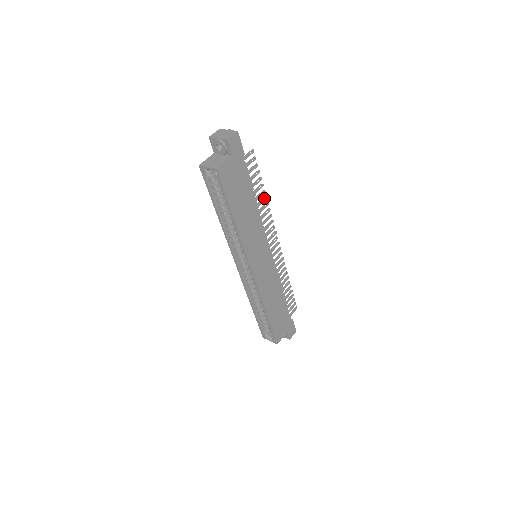
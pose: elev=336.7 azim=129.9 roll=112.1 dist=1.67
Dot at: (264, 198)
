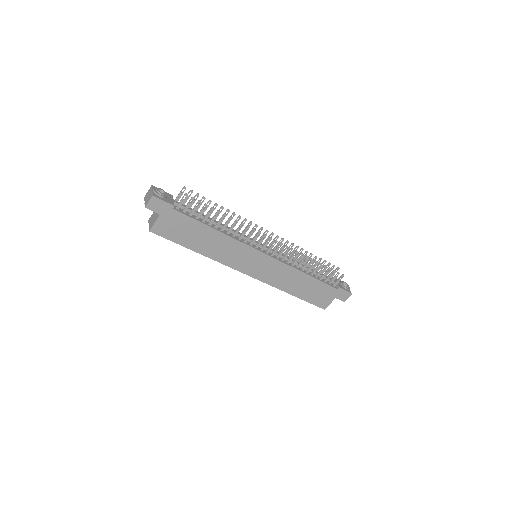
Dot at: (228, 219)
